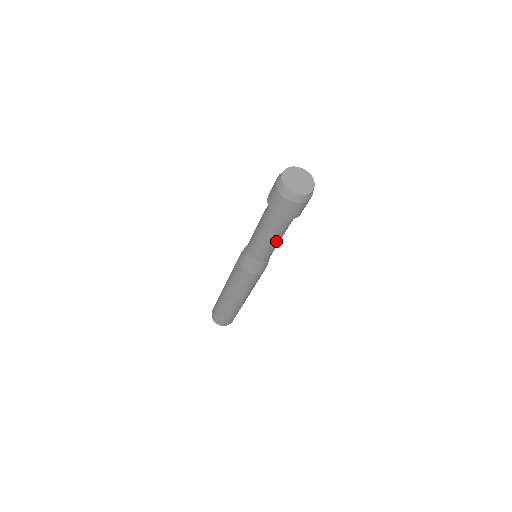
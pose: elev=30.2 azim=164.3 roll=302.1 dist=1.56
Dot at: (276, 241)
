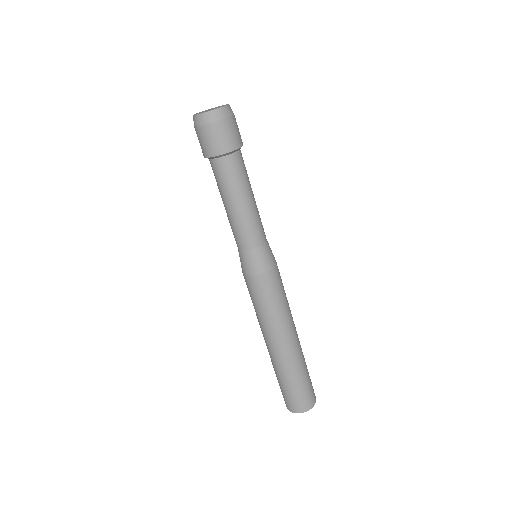
Dot at: (245, 204)
